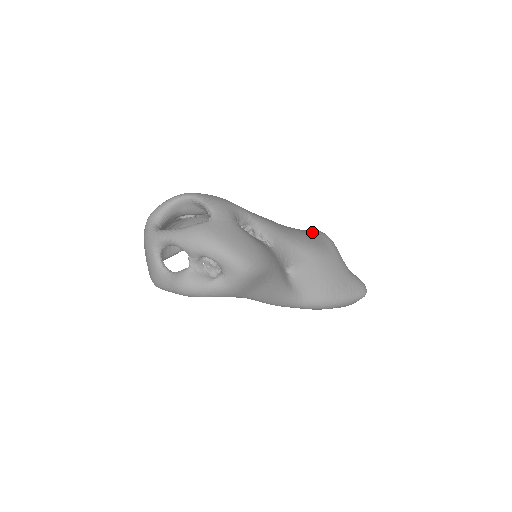
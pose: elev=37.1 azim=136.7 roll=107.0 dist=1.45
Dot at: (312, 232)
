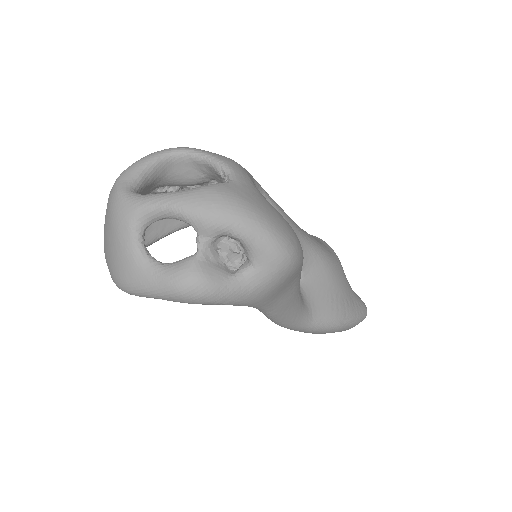
Dot at: occluded
